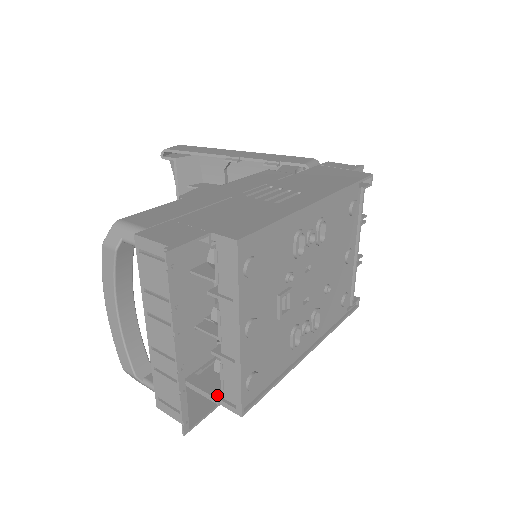
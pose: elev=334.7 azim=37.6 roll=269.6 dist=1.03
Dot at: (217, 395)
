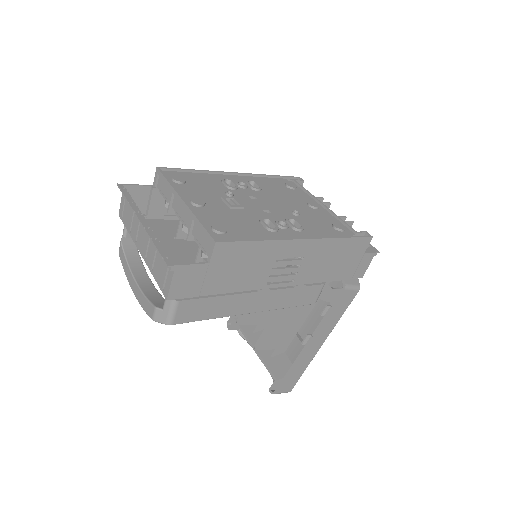
Dot at: (205, 261)
